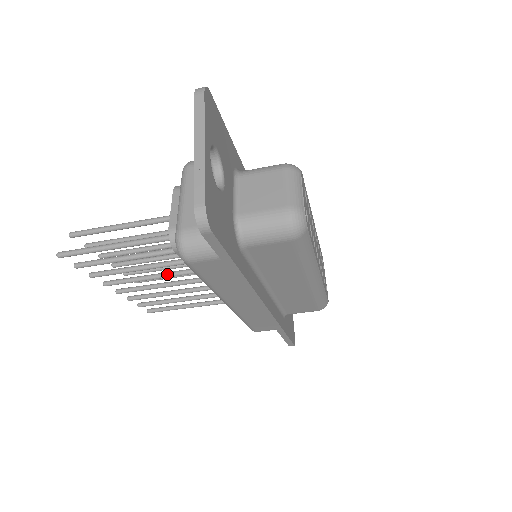
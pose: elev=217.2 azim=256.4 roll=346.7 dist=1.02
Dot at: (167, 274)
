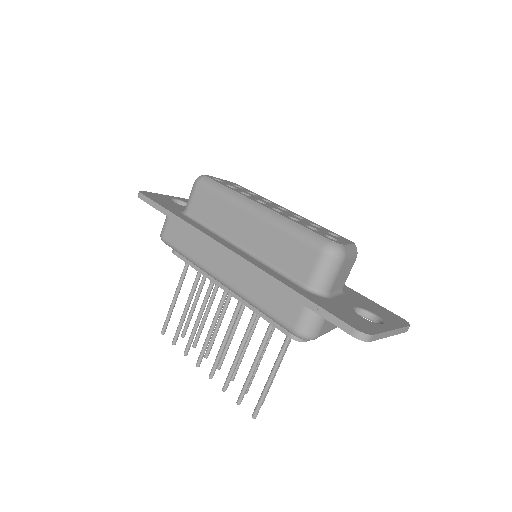
Dot at: (215, 316)
